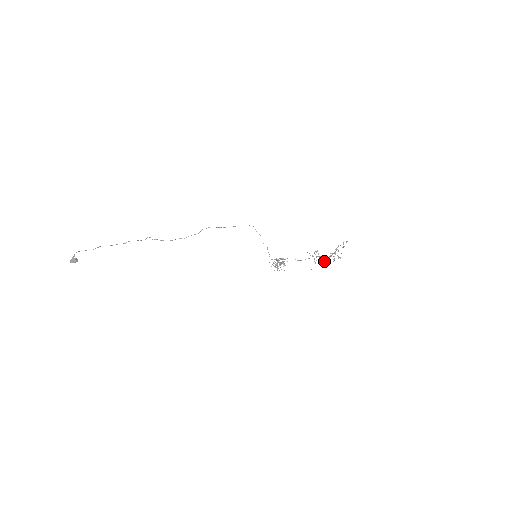
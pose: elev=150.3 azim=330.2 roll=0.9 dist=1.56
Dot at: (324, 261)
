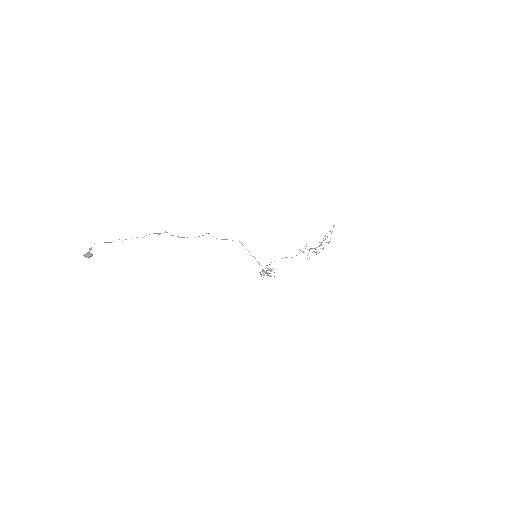
Dot at: occluded
